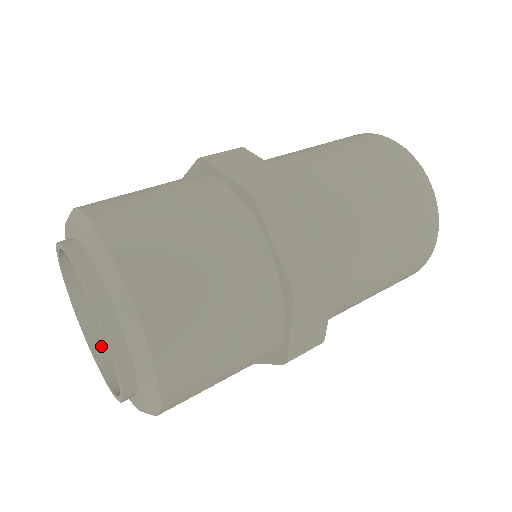
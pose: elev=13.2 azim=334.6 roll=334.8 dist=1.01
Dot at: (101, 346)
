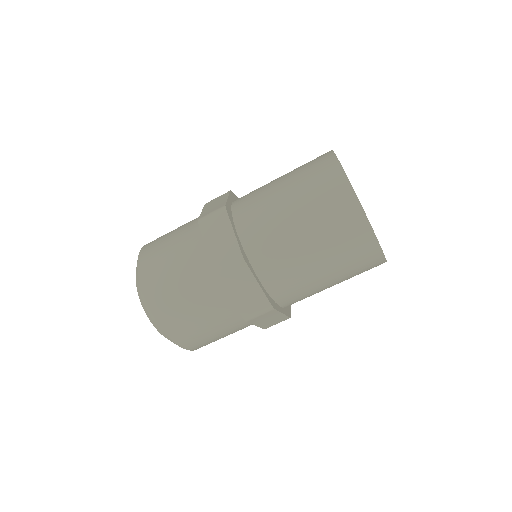
Dot at: occluded
